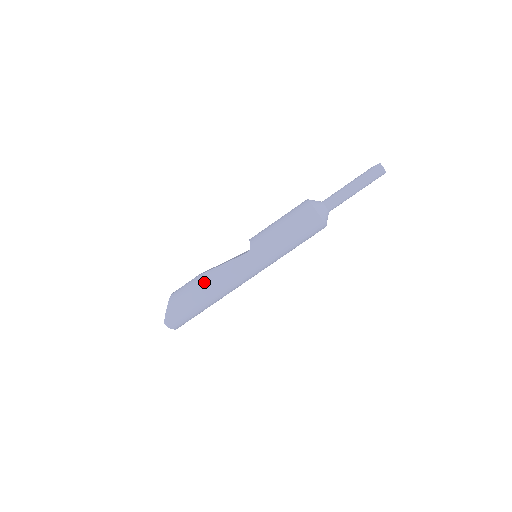
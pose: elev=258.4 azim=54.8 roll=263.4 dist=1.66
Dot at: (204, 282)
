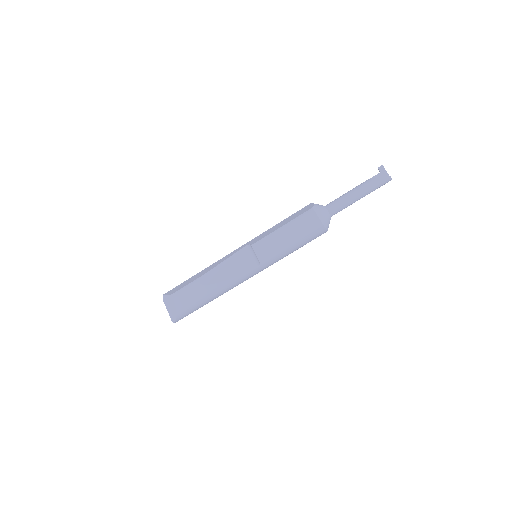
Dot at: (213, 295)
